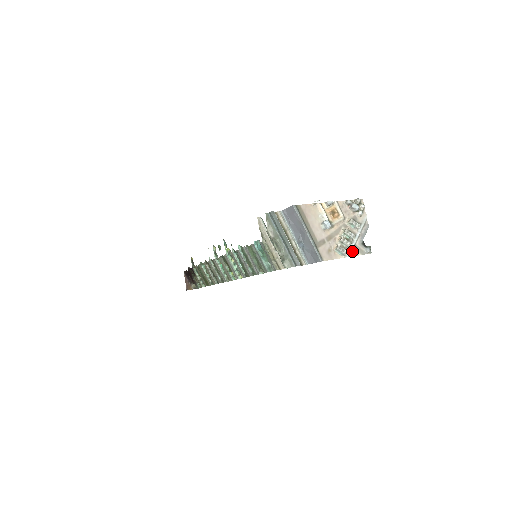
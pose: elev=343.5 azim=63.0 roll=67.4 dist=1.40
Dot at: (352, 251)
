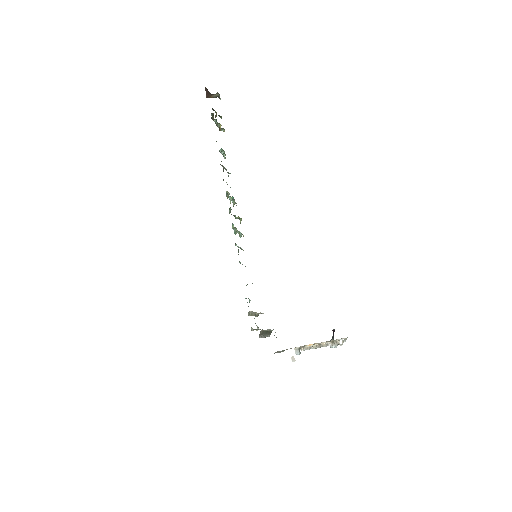
Dot at: occluded
